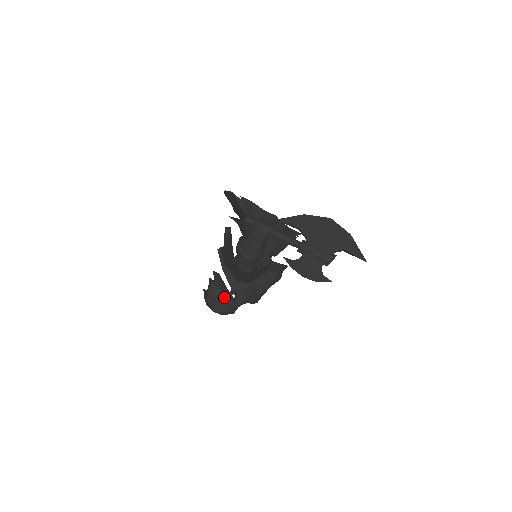
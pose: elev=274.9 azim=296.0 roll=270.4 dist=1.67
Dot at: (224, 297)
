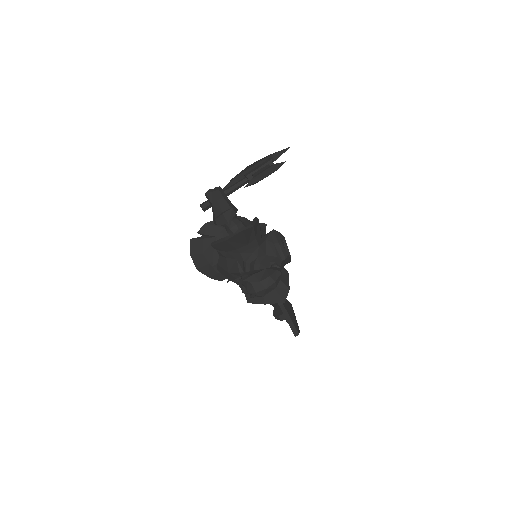
Dot at: (258, 270)
